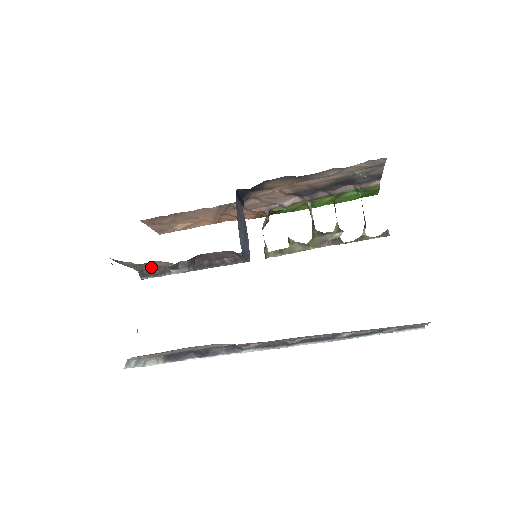
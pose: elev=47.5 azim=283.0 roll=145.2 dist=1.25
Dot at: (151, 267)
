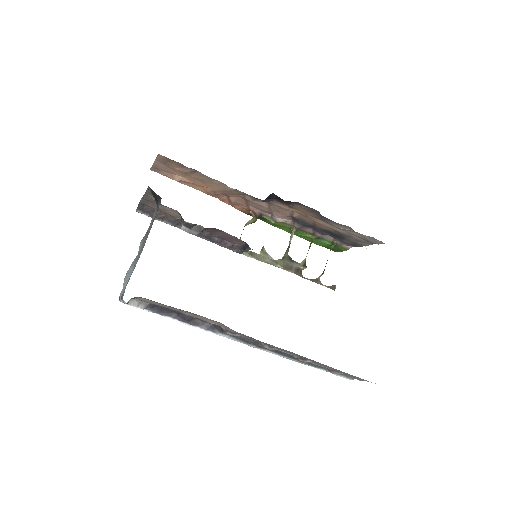
Dot at: occluded
